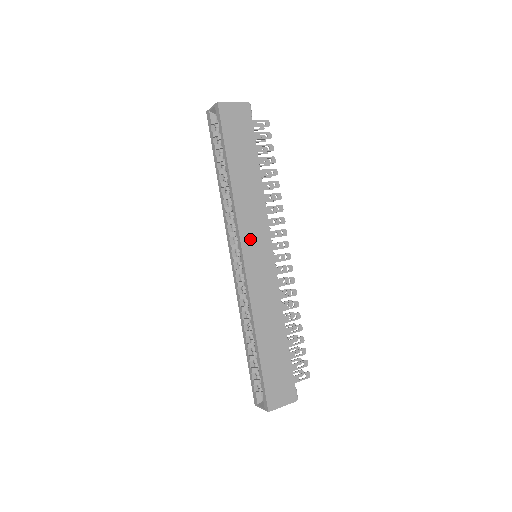
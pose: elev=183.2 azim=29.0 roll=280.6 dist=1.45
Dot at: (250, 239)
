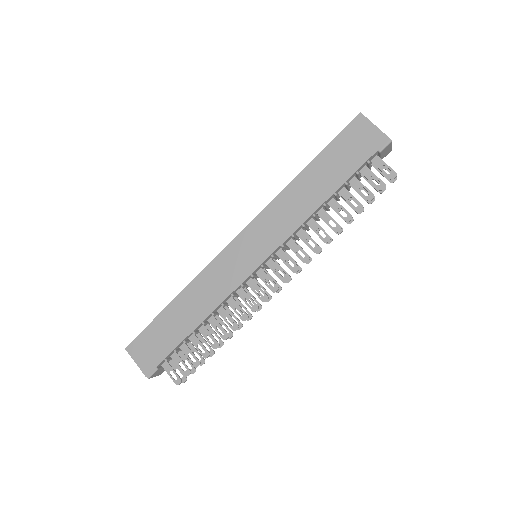
Dot at: (258, 232)
